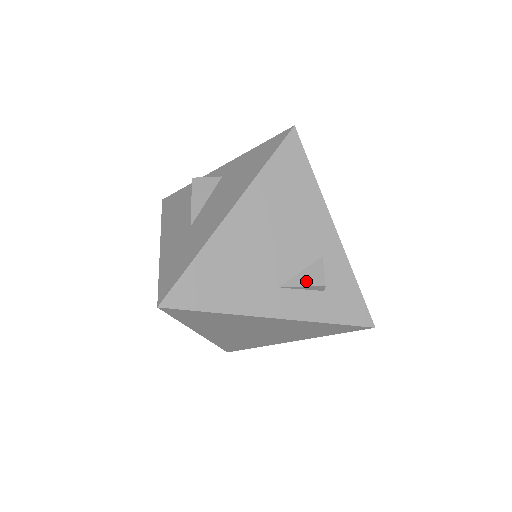
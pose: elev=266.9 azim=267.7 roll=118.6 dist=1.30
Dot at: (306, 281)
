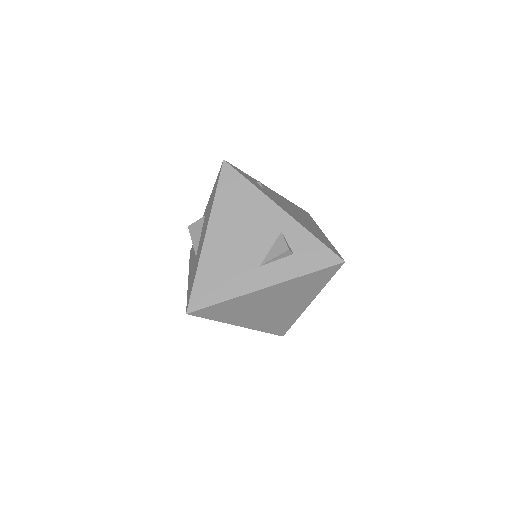
Dot at: (275, 253)
